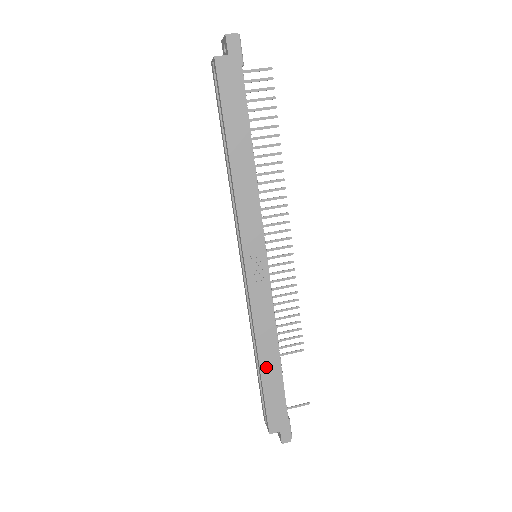
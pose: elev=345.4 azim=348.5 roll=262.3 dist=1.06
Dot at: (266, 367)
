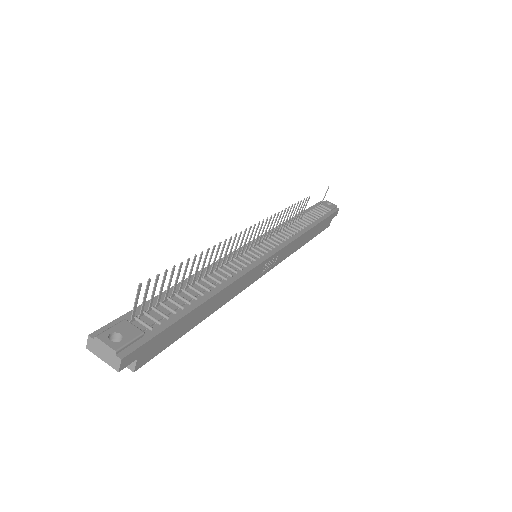
Dot at: (309, 238)
